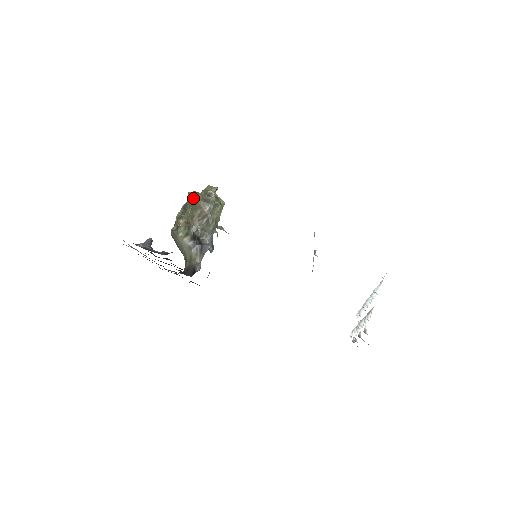
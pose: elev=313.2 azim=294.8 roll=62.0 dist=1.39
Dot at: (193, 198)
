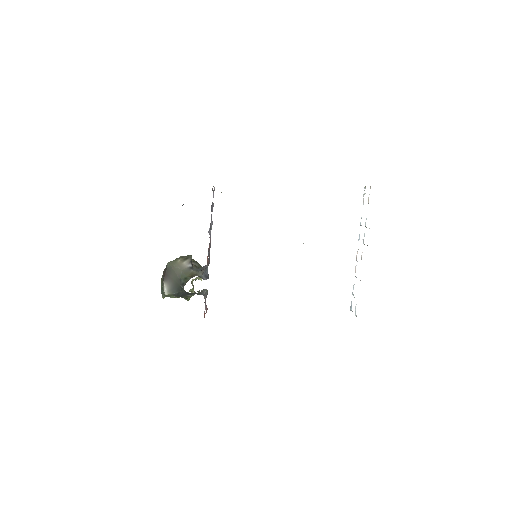
Dot at: occluded
